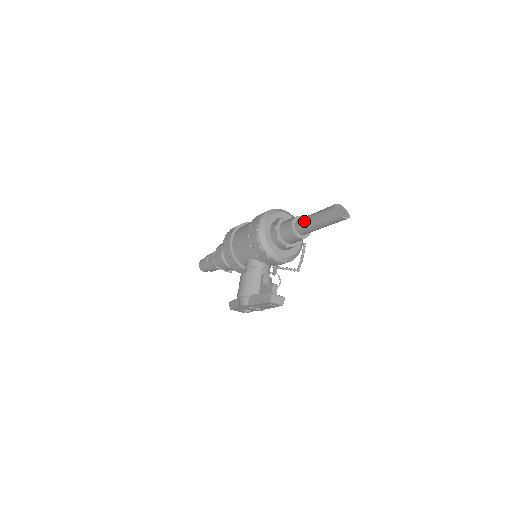
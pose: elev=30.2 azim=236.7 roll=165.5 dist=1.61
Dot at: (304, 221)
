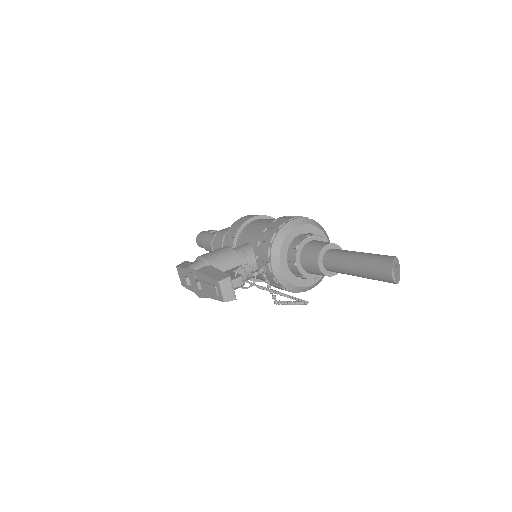
Dot at: (343, 250)
